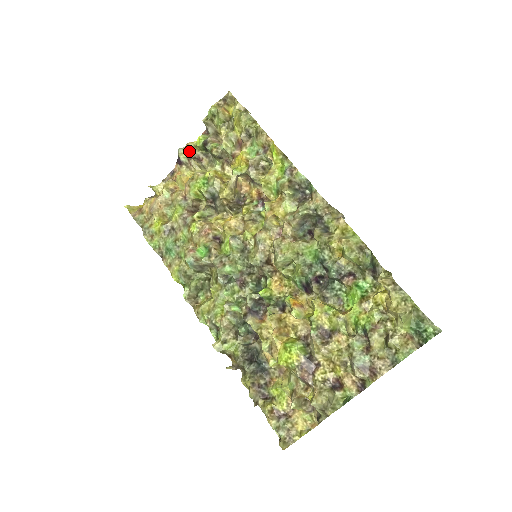
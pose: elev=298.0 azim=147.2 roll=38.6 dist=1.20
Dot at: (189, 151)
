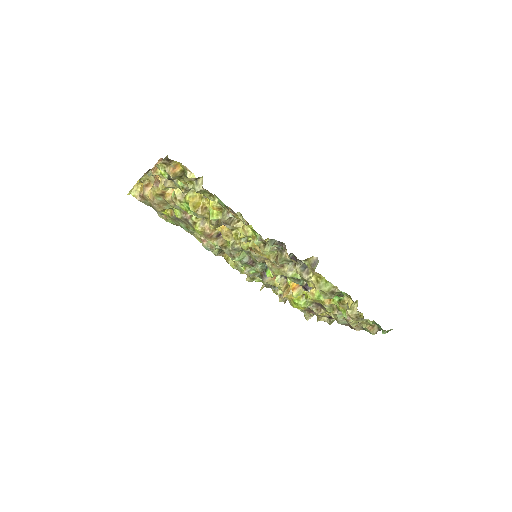
Dot at: occluded
